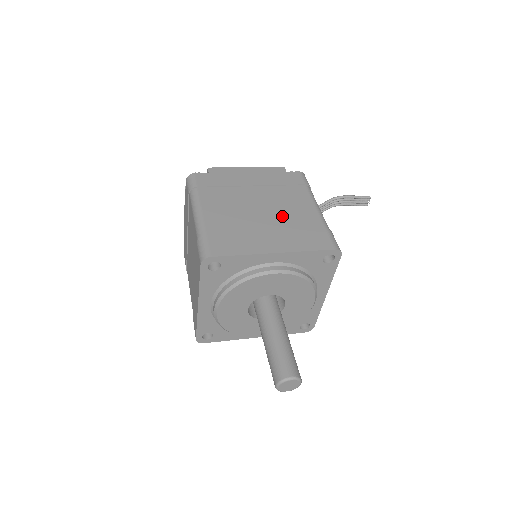
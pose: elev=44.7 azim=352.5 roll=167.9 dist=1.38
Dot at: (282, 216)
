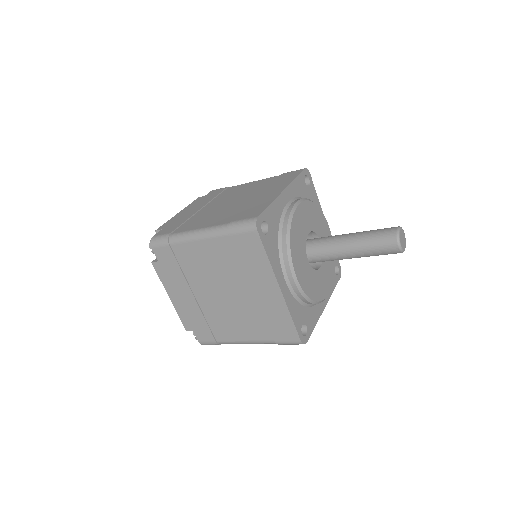
Dot at: (248, 193)
